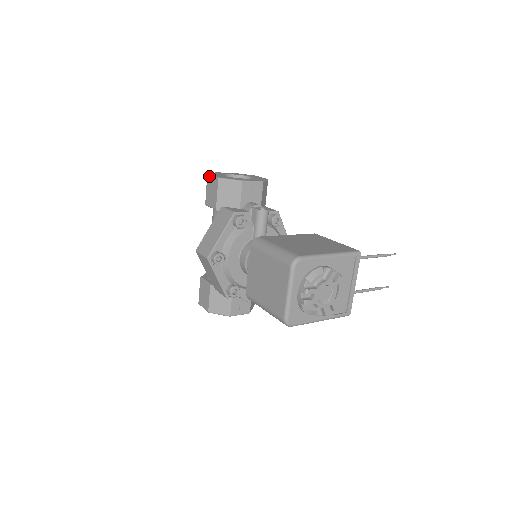
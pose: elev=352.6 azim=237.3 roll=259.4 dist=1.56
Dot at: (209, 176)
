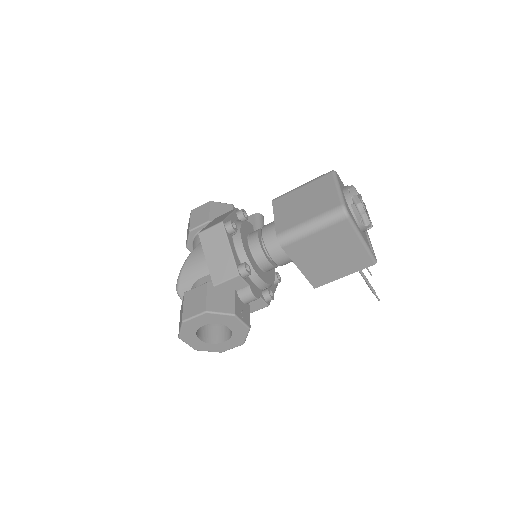
Dot at: (194, 209)
